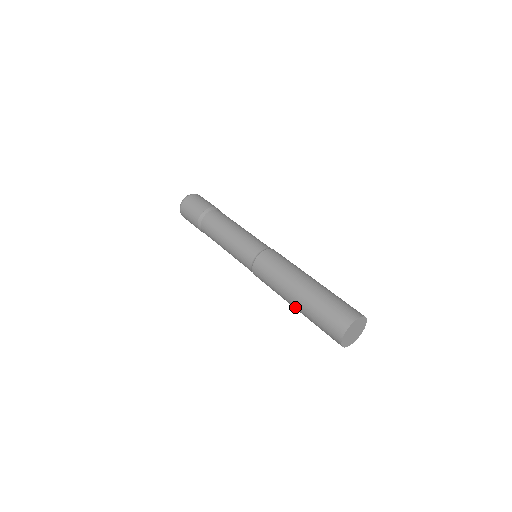
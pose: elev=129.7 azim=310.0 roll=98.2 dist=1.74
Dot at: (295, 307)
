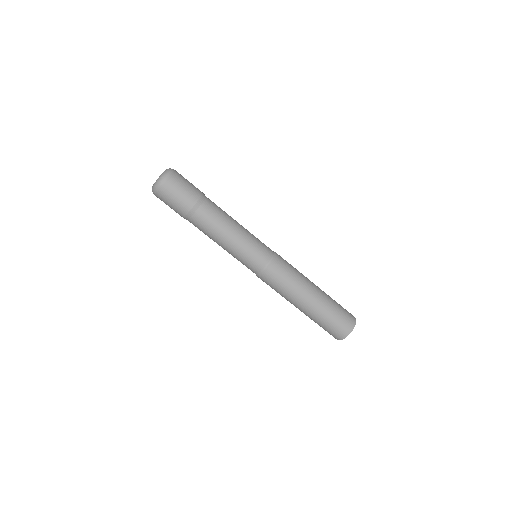
Dot at: (308, 306)
